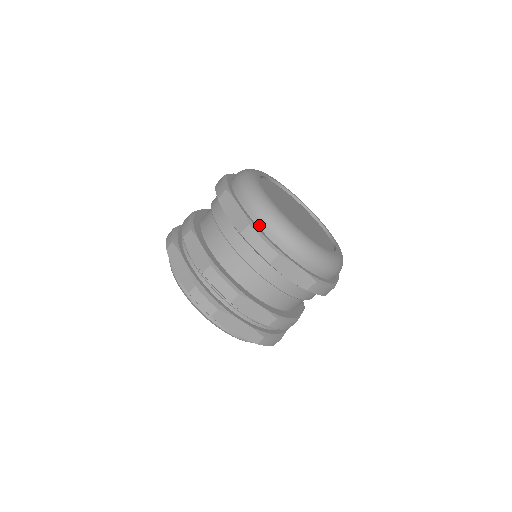
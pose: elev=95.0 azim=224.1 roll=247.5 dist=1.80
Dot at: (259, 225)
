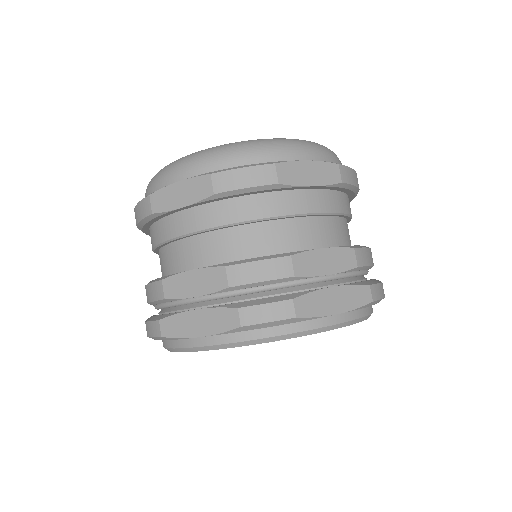
Dot at: occluded
